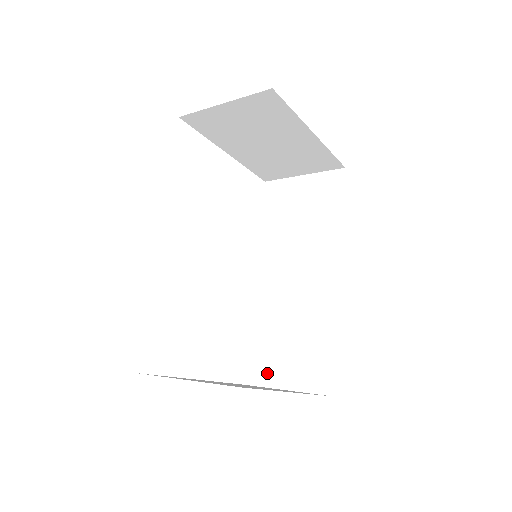
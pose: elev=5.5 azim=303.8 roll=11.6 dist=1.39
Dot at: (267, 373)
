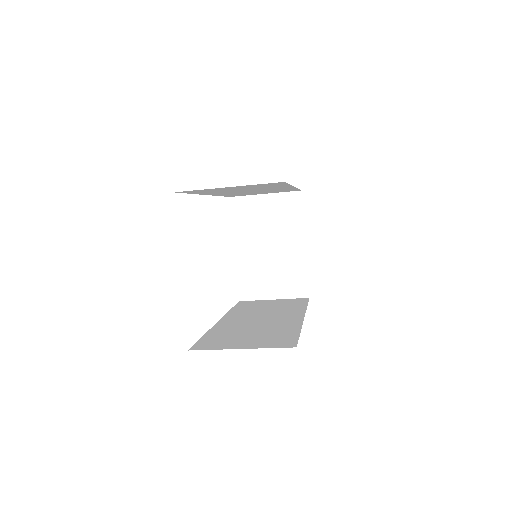
Dot at: (222, 345)
